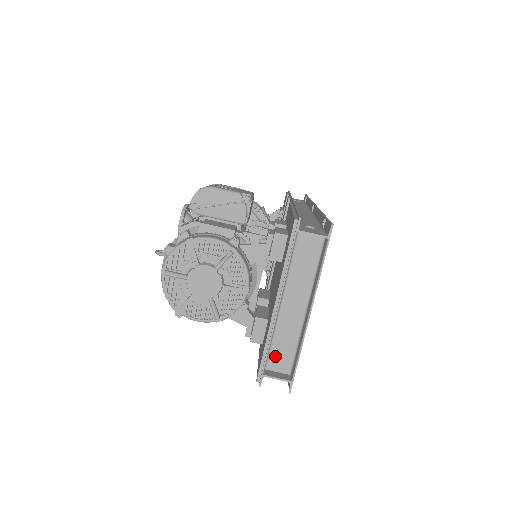
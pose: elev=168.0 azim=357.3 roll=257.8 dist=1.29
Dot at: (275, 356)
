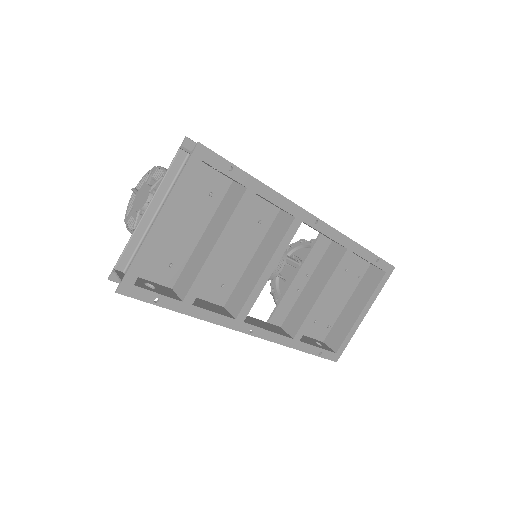
Dot at: occluded
